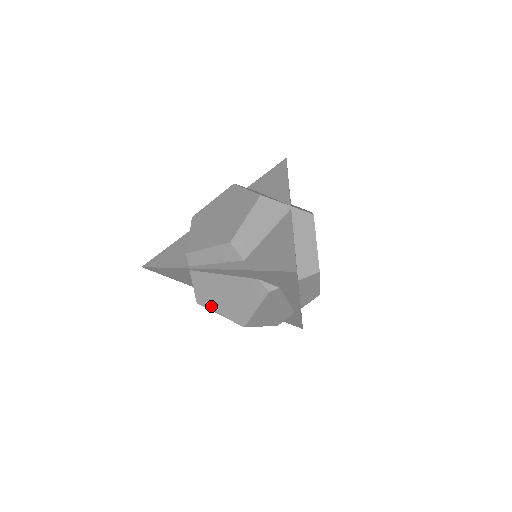
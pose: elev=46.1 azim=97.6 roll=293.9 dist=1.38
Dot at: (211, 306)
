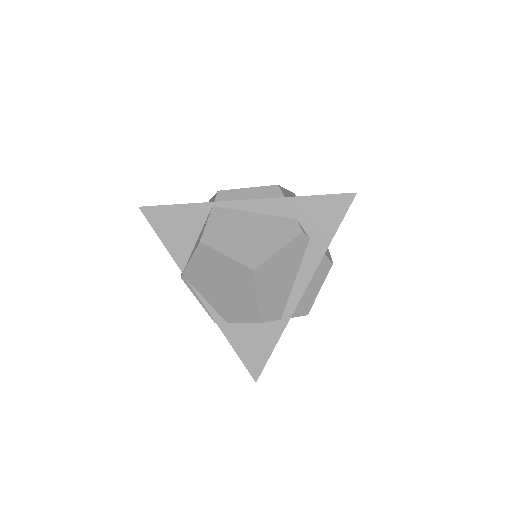
Dot at: (219, 245)
